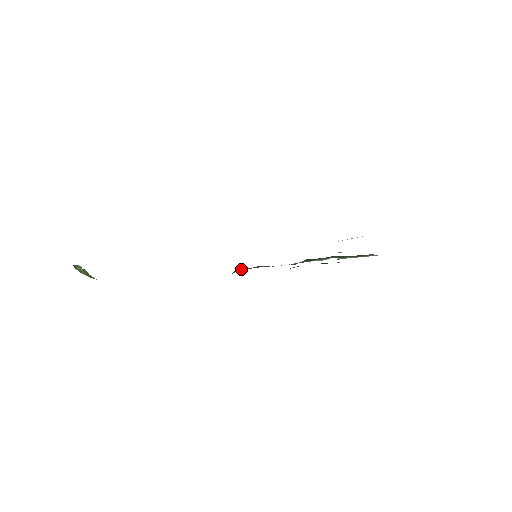
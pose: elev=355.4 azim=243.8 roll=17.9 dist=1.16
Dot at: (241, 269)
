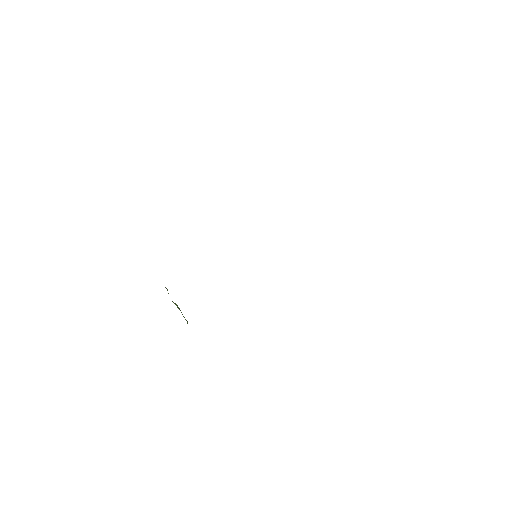
Dot at: occluded
